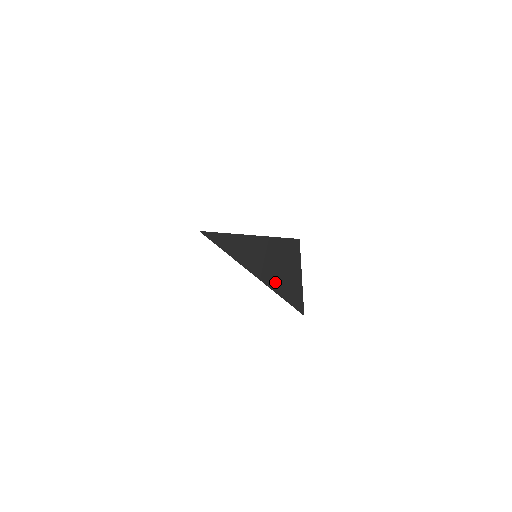
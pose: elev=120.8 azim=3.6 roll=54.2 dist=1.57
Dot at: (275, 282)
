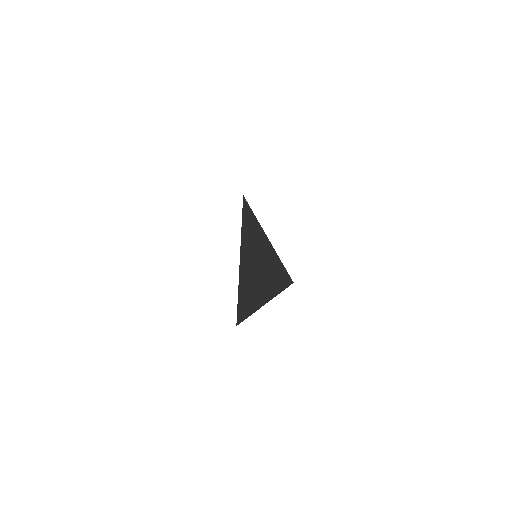
Dot at: (246, 285)
